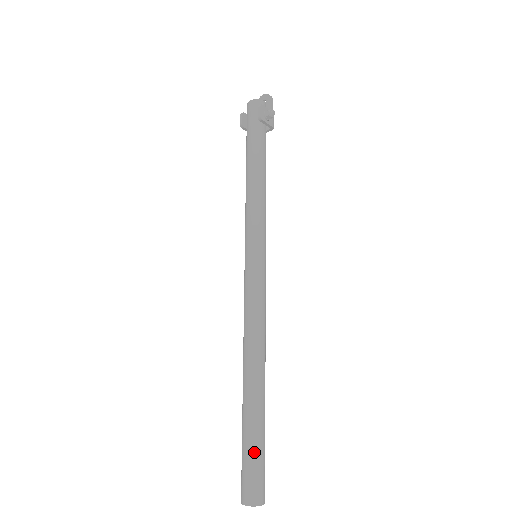
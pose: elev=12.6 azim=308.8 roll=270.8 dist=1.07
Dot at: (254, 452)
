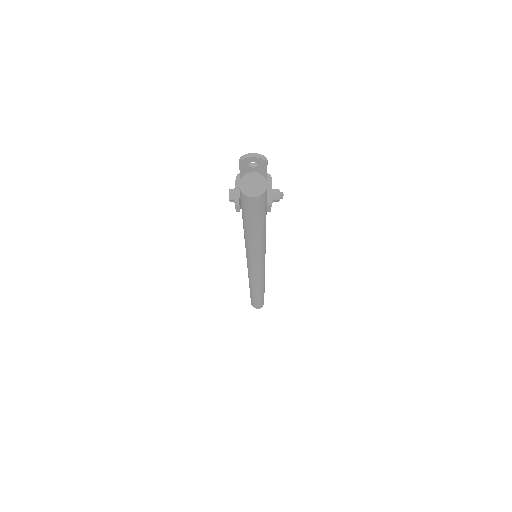
Dot at: (262, 301)
